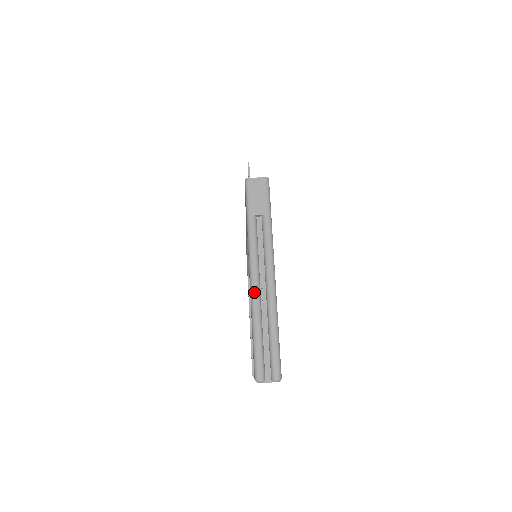
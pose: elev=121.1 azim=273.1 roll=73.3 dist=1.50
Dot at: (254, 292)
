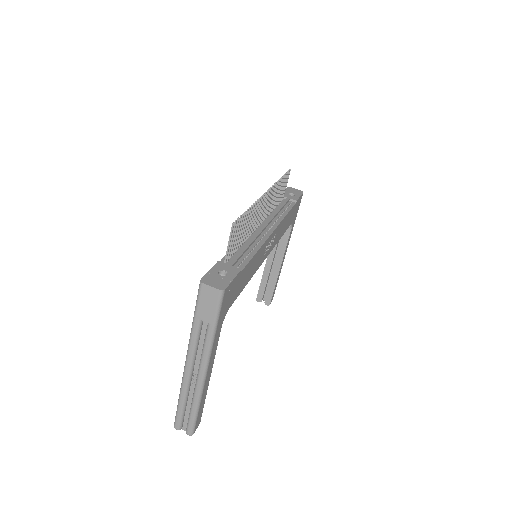
Dot at: (185, 377)
